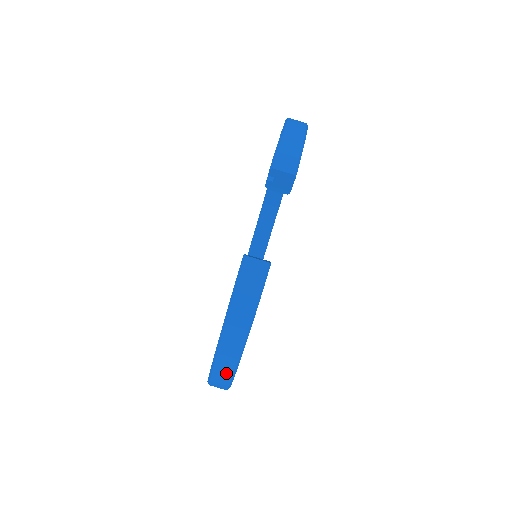
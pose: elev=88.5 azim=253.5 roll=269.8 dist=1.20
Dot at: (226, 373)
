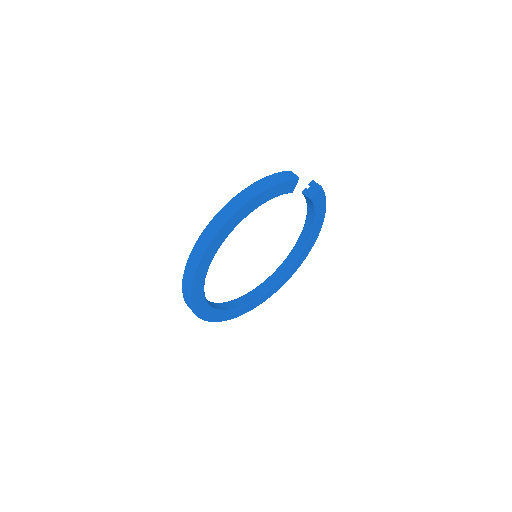
Dot at: (235, 206)
